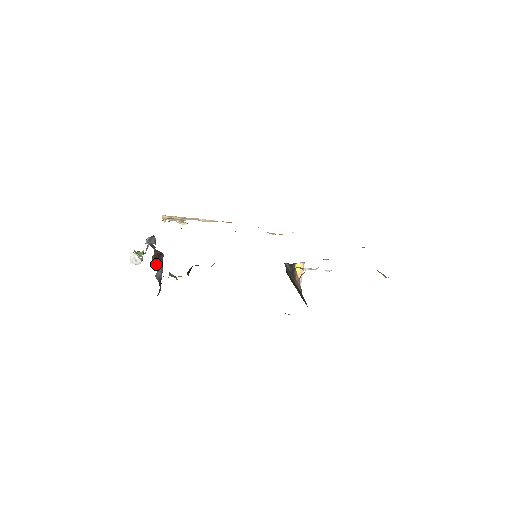
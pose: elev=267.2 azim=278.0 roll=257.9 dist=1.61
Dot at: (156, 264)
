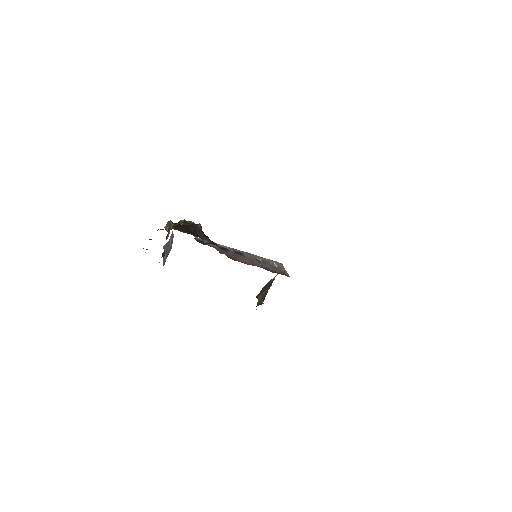
Dot at: occluded
